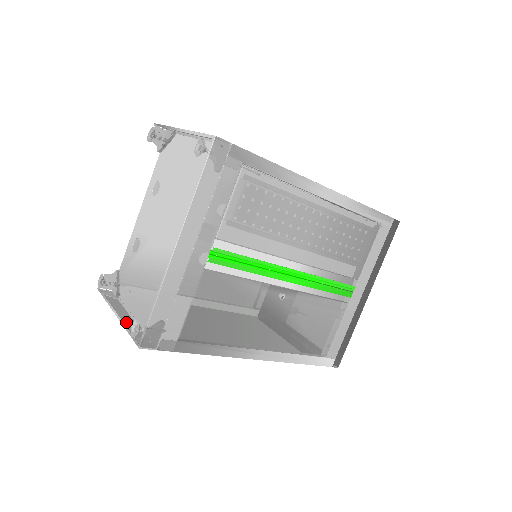
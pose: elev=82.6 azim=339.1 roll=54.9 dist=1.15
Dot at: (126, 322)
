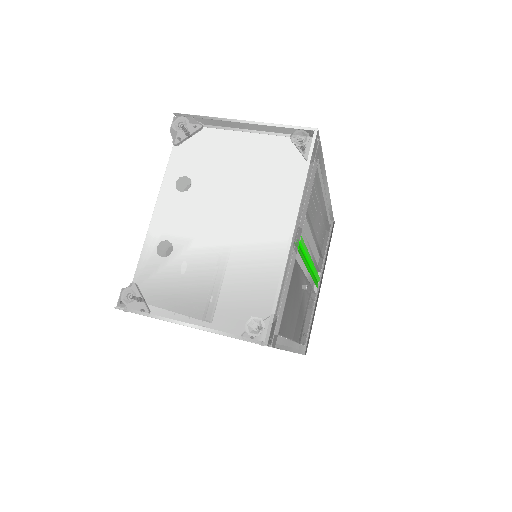
Dot at: occluded
